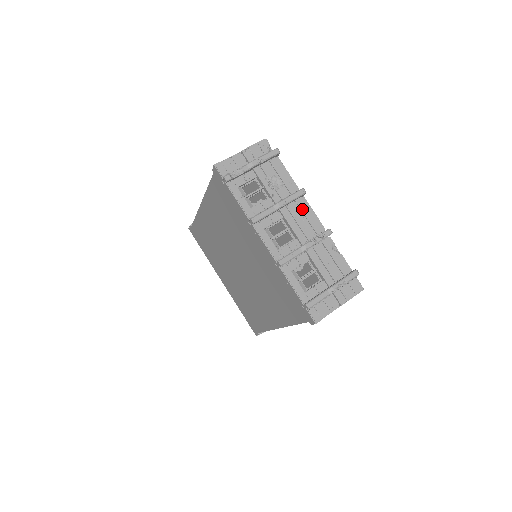
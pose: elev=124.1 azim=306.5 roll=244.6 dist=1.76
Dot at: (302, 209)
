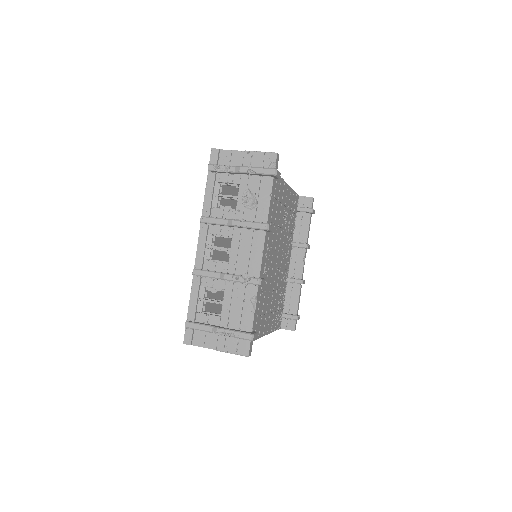
Dot at: (254, 242)
